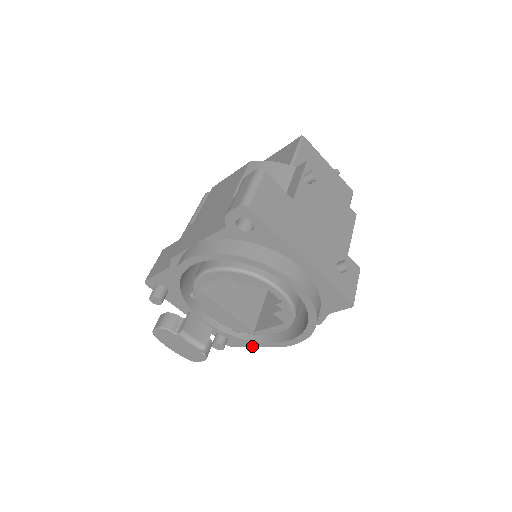
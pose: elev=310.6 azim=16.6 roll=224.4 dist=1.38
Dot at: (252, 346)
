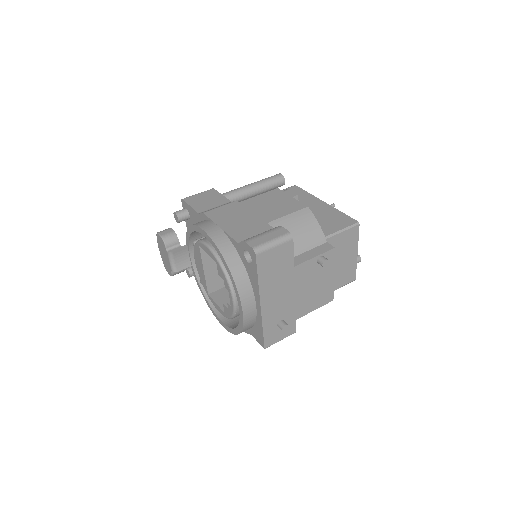
Dot at: occluded
